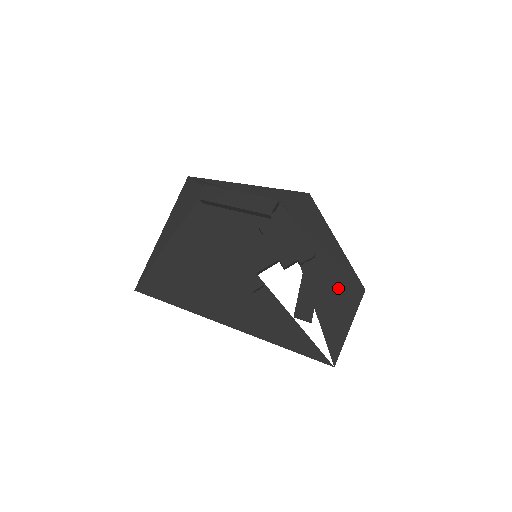
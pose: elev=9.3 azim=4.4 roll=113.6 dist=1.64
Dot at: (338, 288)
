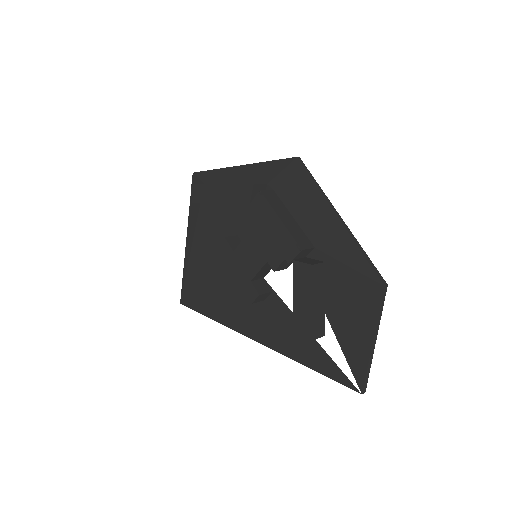
Dot at: (349, 287)
